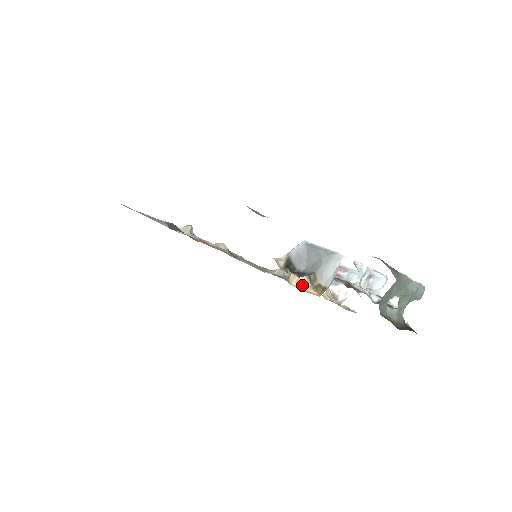
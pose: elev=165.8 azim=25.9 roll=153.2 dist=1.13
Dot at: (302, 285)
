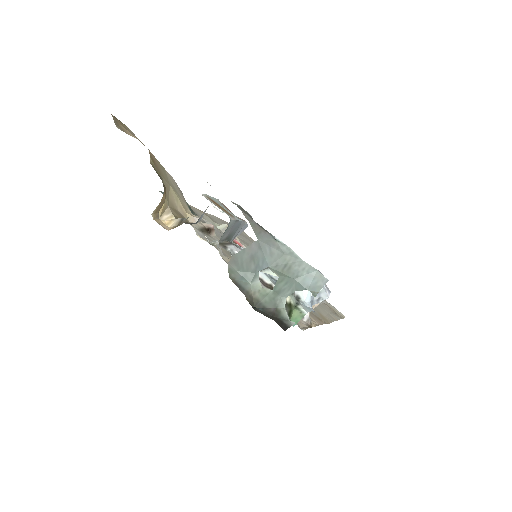
Dot at: (172, 224)
